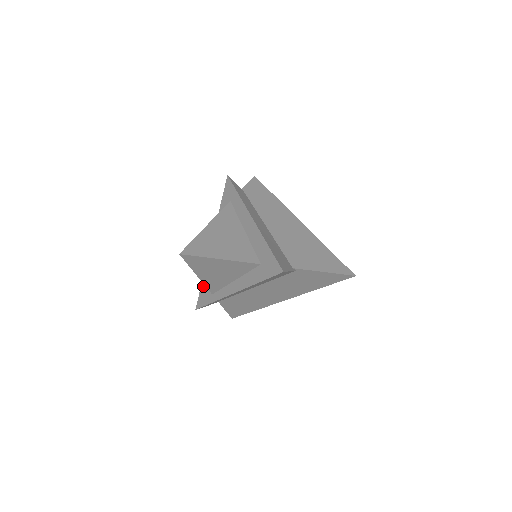
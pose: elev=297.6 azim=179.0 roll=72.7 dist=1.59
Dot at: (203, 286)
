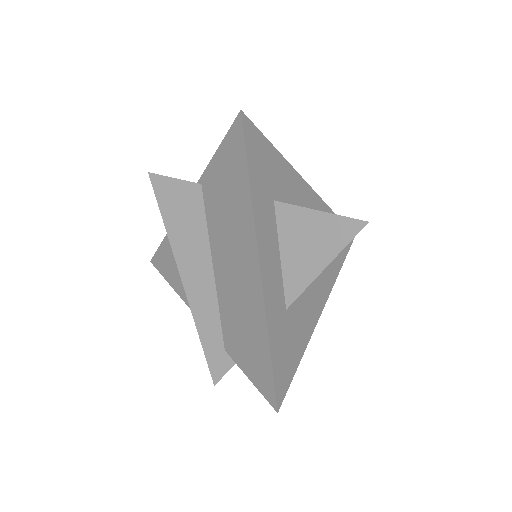
Dot at: occluded
